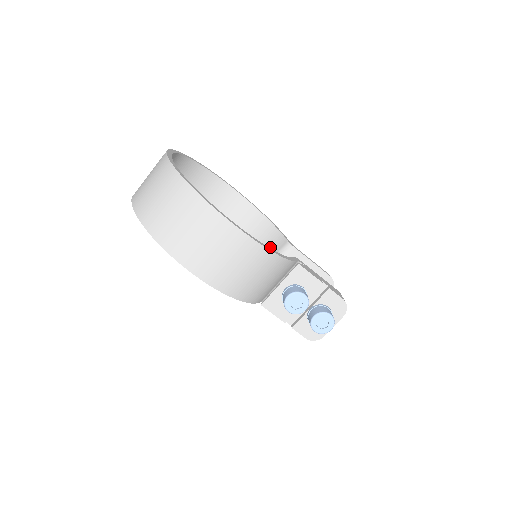
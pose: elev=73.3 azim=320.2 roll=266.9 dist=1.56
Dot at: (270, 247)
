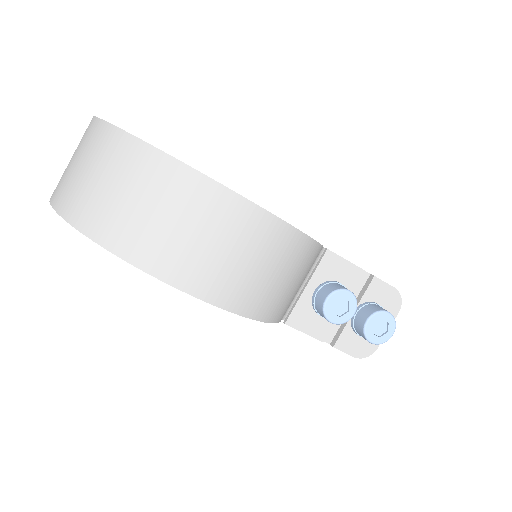
Dot at: occluded
